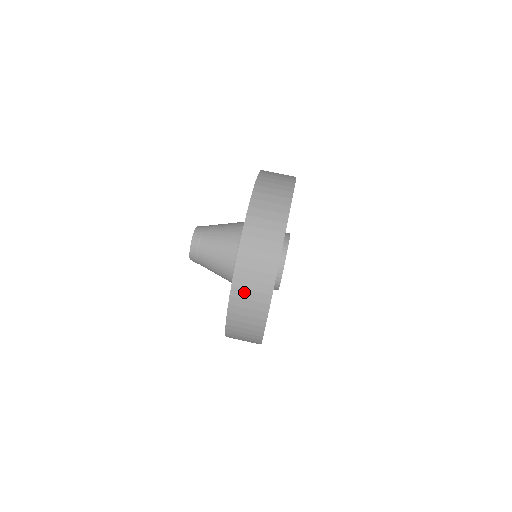
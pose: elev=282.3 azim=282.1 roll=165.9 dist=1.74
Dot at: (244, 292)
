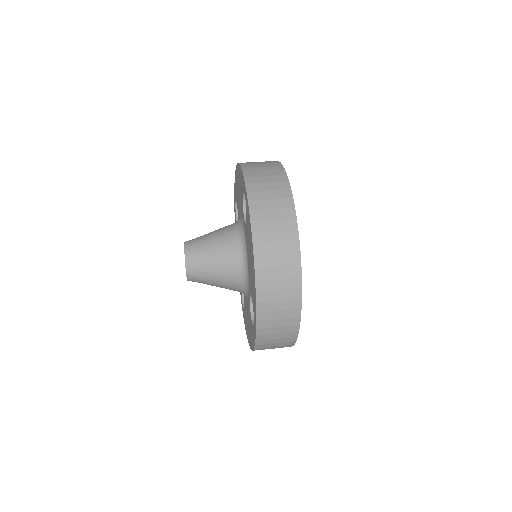
Dot at: (265, 212)
